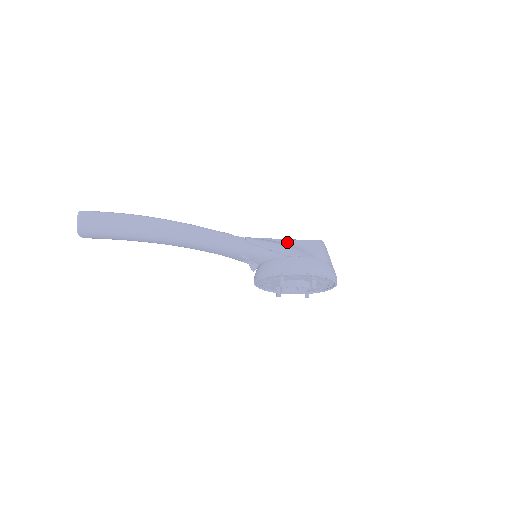
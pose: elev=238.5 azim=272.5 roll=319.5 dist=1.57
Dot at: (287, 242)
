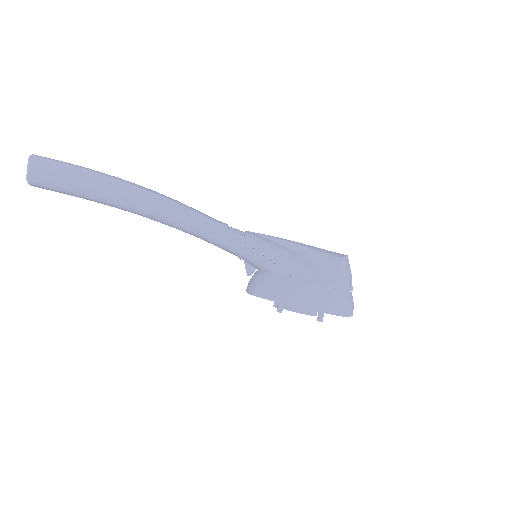
Dot at: (299, 251)
